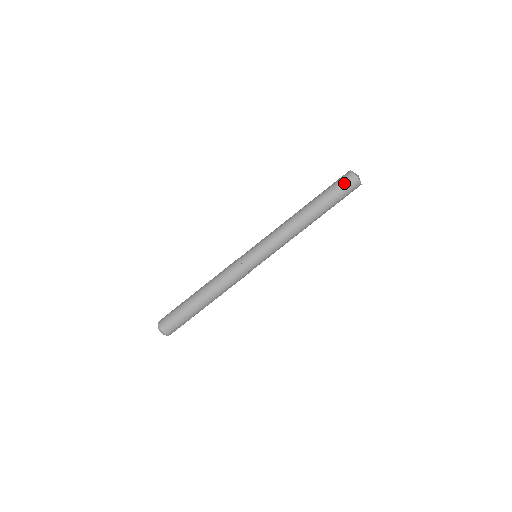
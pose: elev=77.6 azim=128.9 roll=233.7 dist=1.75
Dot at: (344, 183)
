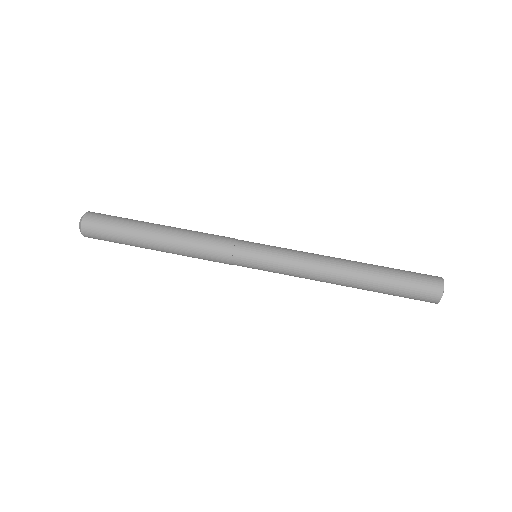
Dot at: (423, 289)
